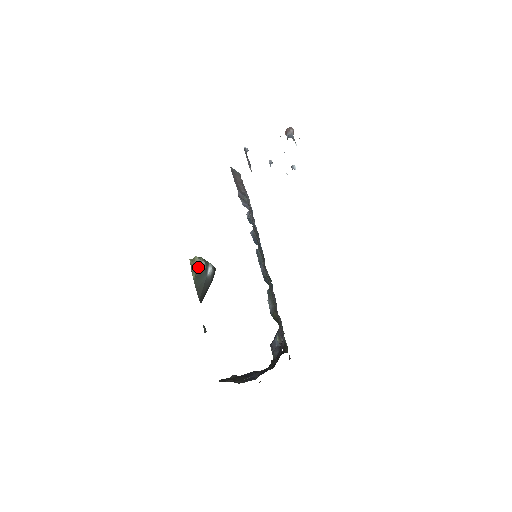
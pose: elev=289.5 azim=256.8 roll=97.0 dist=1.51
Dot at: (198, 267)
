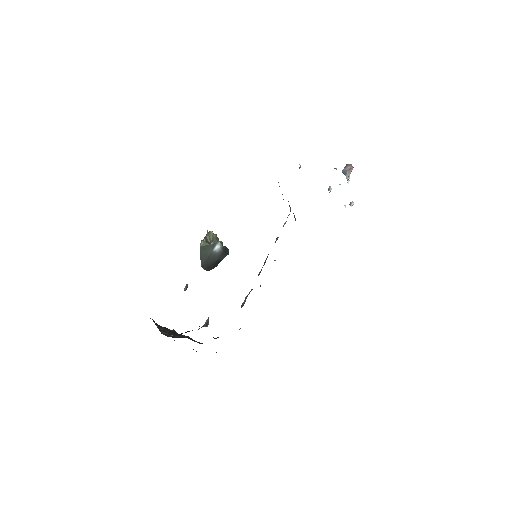
Dot at: (209, 240)
